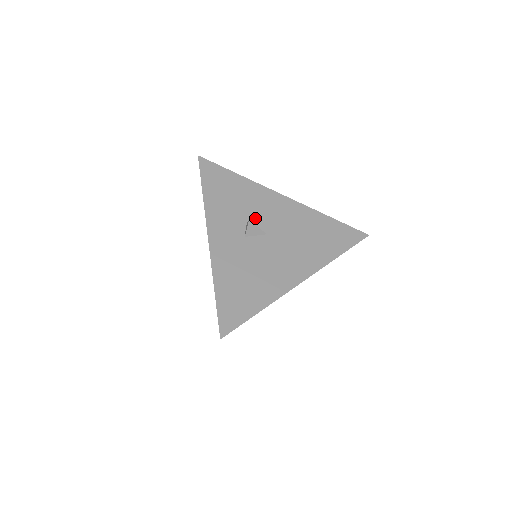
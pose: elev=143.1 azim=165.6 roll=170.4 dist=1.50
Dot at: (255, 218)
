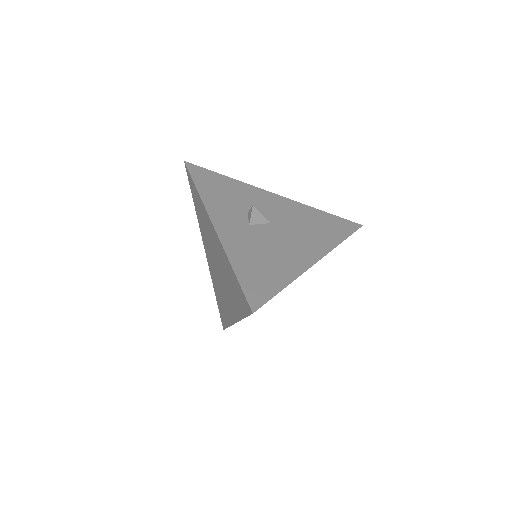
Dot at: occluded
